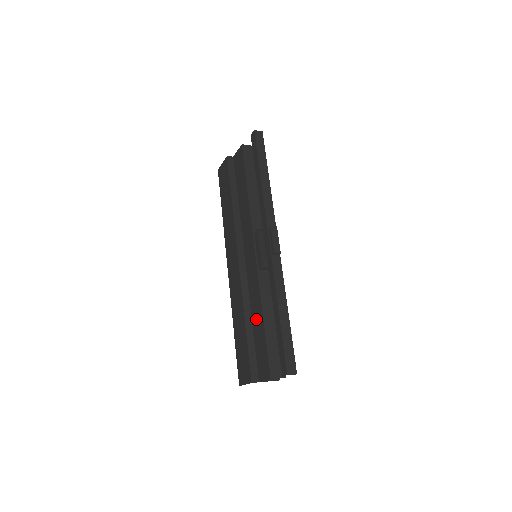
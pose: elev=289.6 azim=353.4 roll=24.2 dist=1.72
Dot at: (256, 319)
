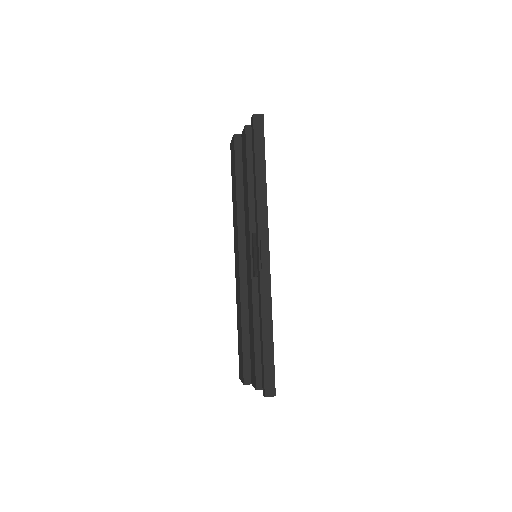
Dot at: (250, 325)
